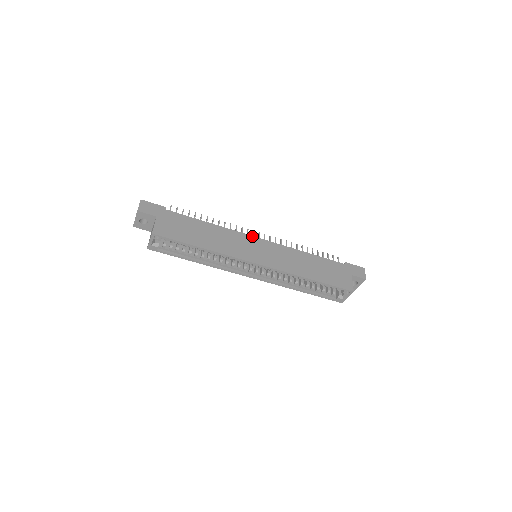
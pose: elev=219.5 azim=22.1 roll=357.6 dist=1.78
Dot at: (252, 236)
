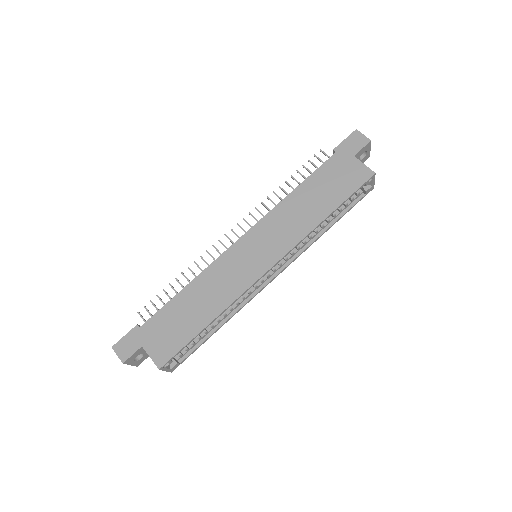
Dot at: (231, 246)
